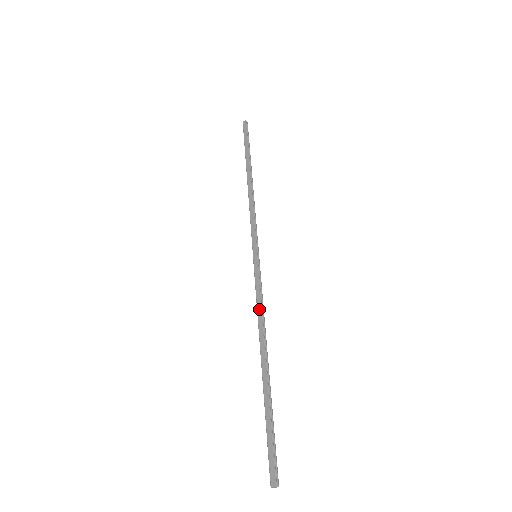
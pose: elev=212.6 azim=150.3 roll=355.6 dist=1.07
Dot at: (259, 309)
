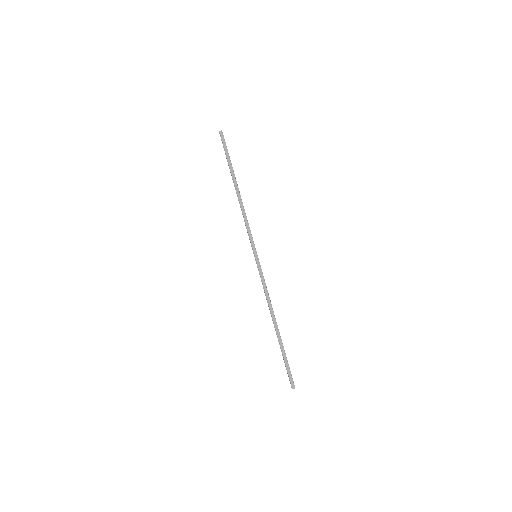
Dot at: (267, 294)
